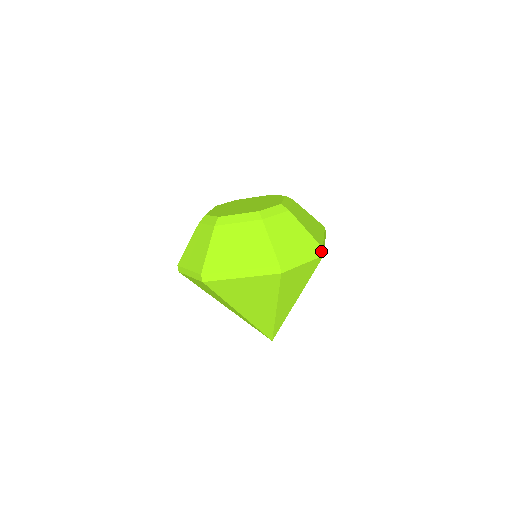
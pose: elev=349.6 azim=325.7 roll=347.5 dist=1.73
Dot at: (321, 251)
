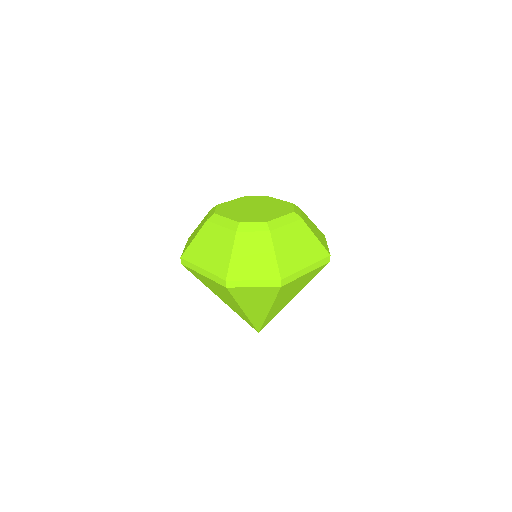
Dot at: occluded
